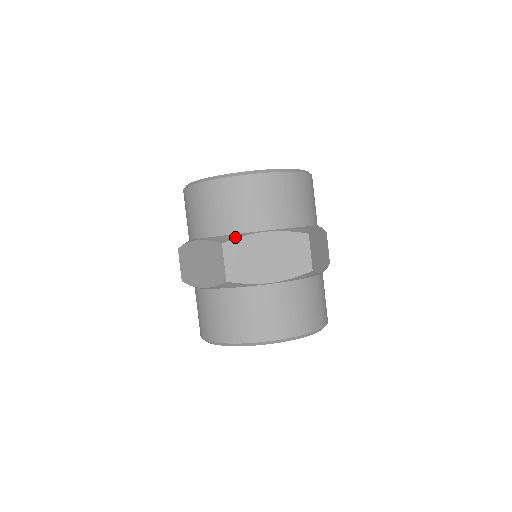
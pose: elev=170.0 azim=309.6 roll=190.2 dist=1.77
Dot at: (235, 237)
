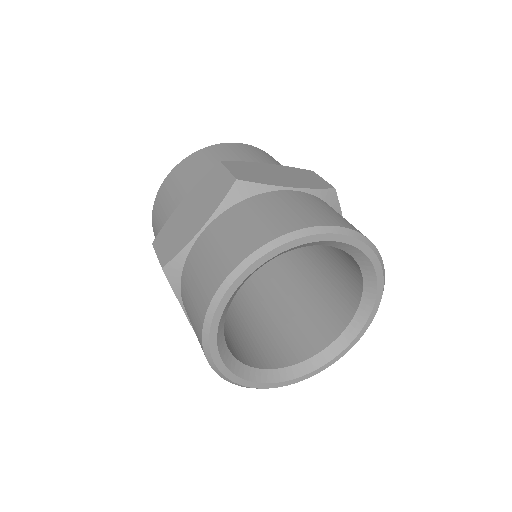
Dot at: occluded
